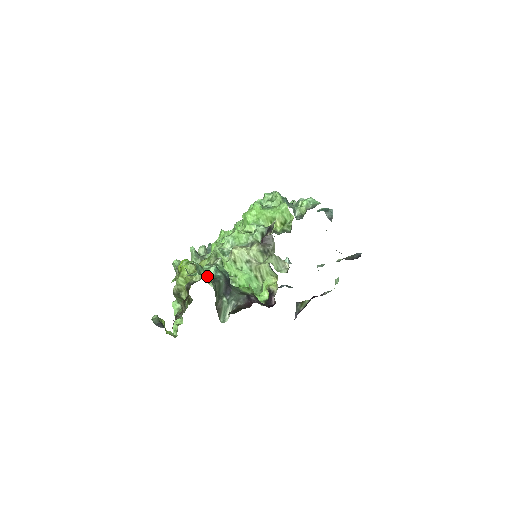
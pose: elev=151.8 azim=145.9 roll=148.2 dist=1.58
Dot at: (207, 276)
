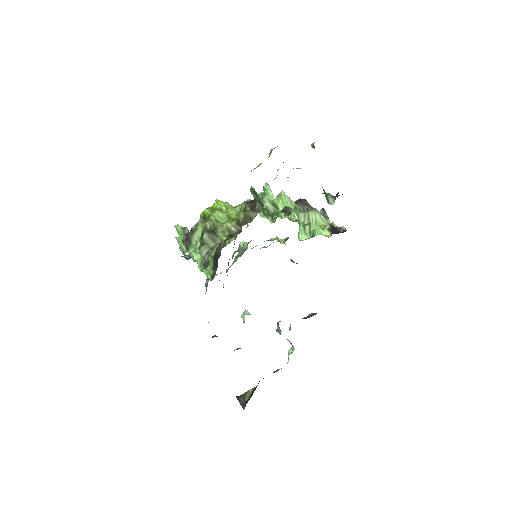
Dot at: occluded
